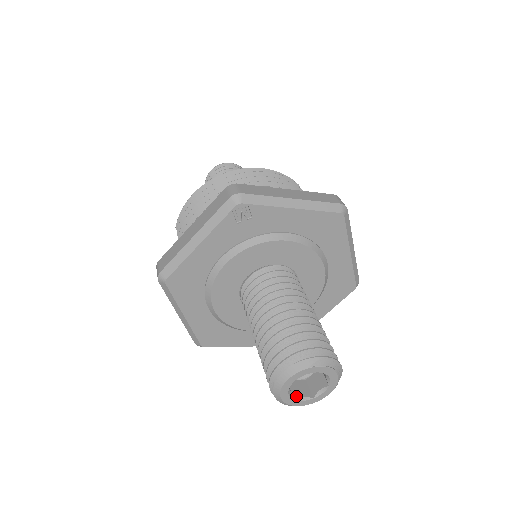
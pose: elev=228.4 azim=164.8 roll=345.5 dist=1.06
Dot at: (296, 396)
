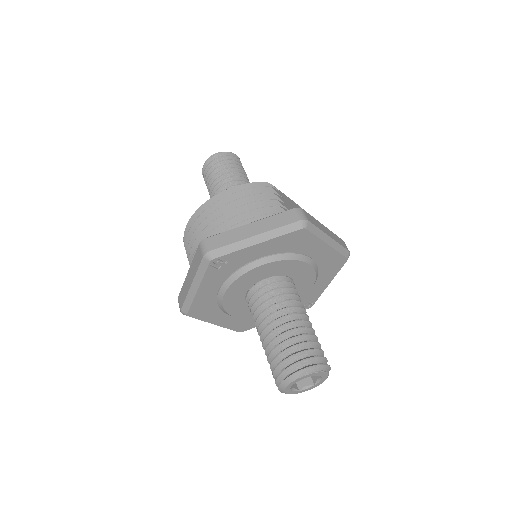
Dot at: (301, 387)
